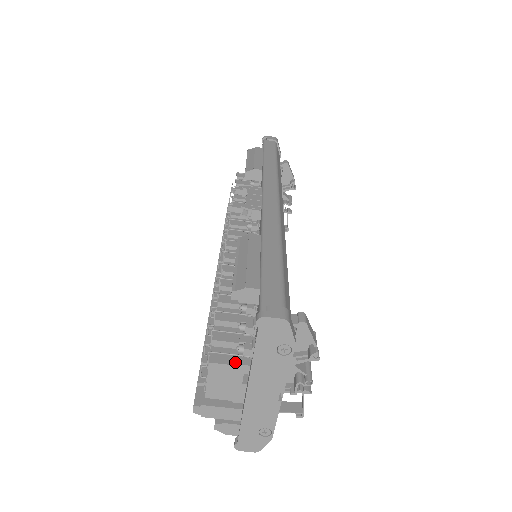
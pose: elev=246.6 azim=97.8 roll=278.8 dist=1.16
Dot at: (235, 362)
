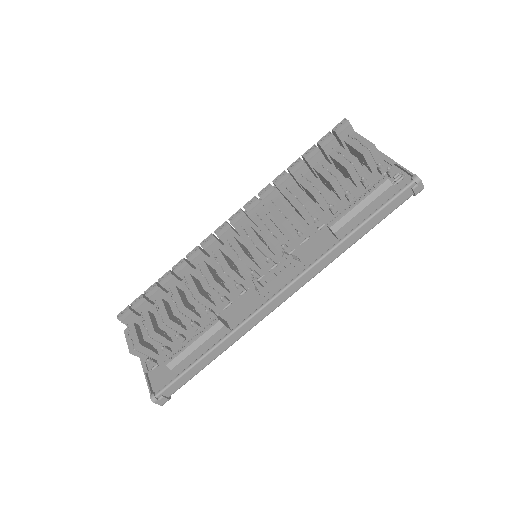
Dot at: (142, 357)
